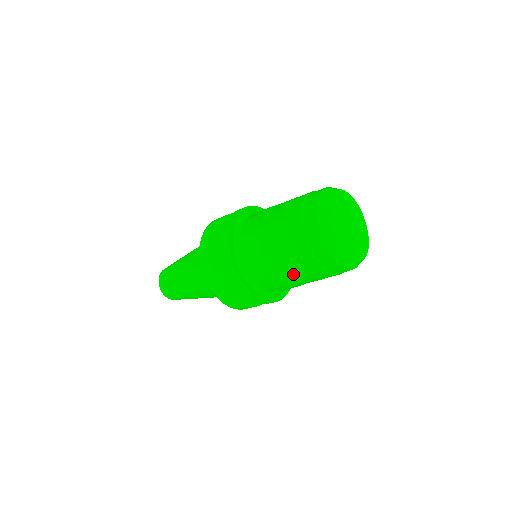
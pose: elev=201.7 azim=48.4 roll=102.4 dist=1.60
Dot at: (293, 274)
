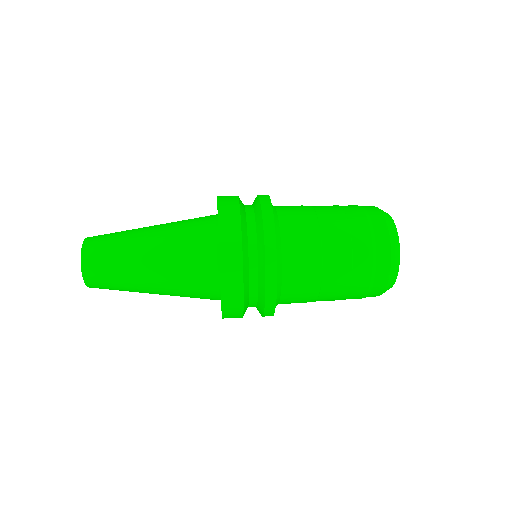
Dot at: occluded
